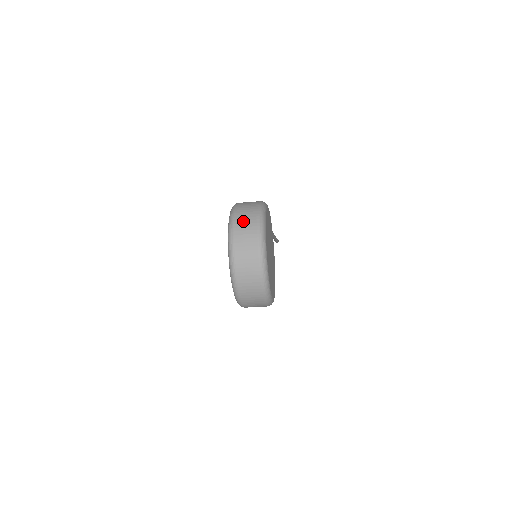
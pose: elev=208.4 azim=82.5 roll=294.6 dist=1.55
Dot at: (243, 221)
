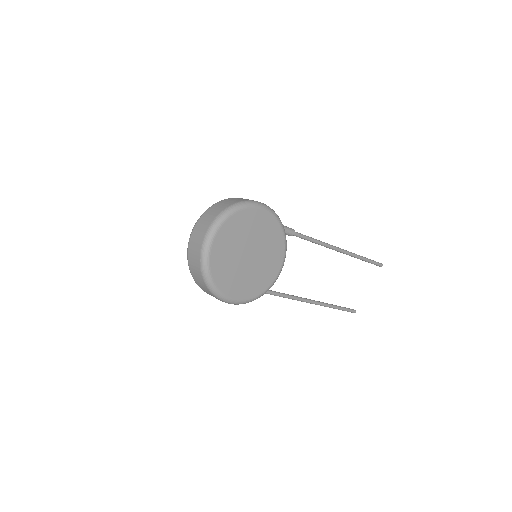
Dot at: (210, 212)
